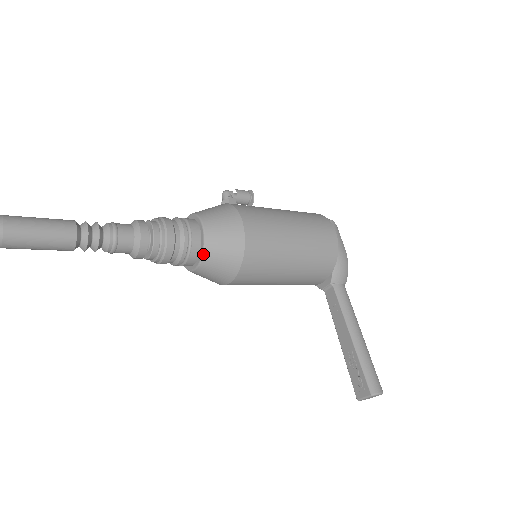
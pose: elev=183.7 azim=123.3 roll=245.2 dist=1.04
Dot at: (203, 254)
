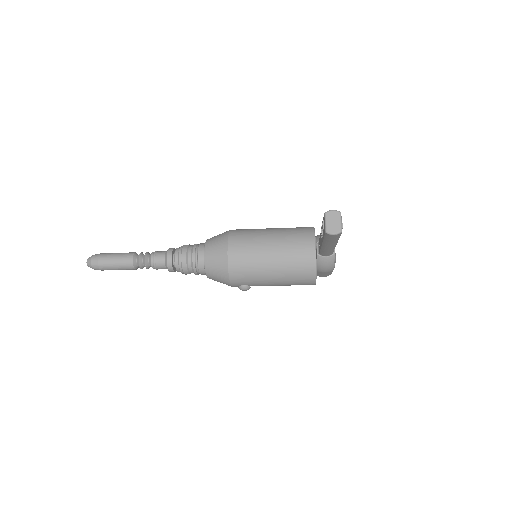
Dot at: (205, 244)
